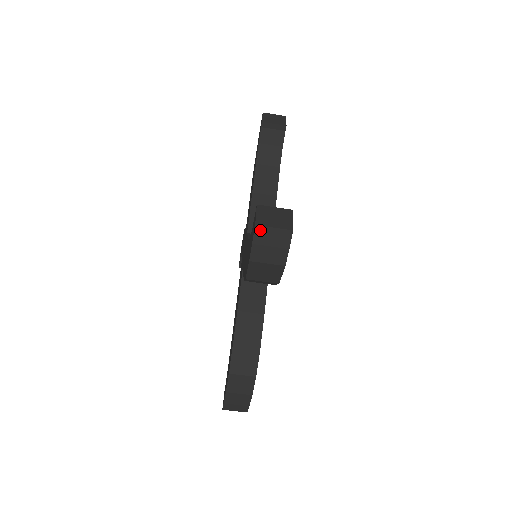
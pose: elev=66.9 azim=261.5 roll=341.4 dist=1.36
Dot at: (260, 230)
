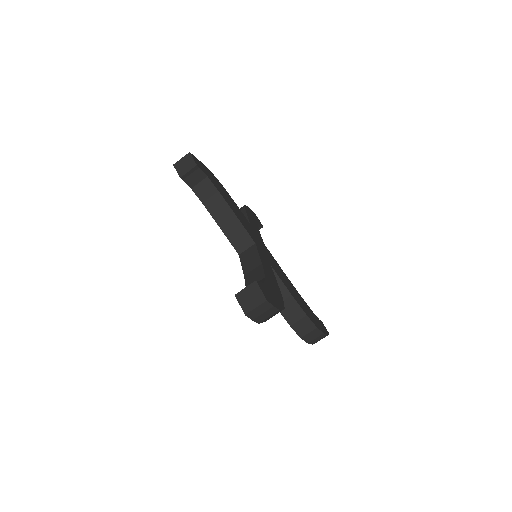
Dot at: (250, 314)
